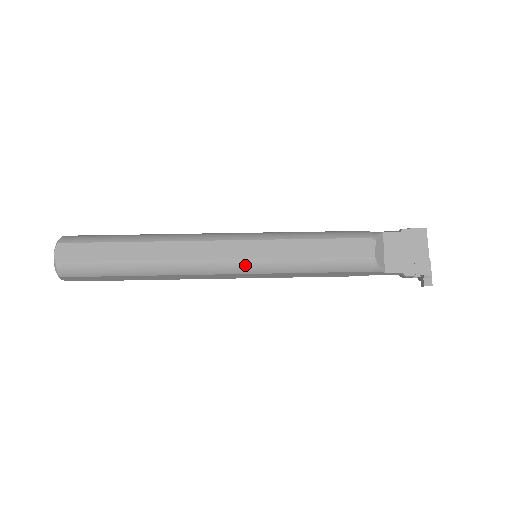
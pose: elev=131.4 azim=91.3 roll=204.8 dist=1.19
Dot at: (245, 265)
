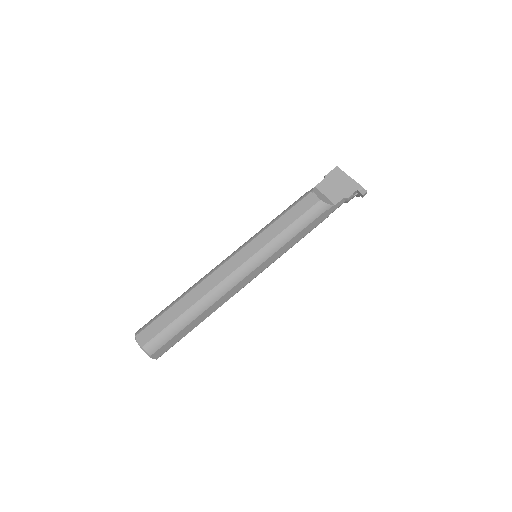
Dot at: (252, 262)
